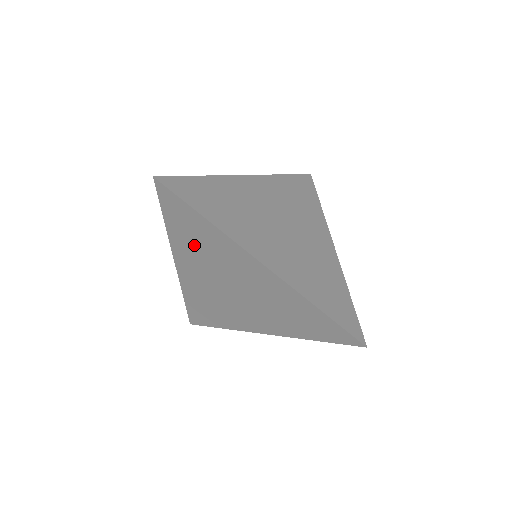
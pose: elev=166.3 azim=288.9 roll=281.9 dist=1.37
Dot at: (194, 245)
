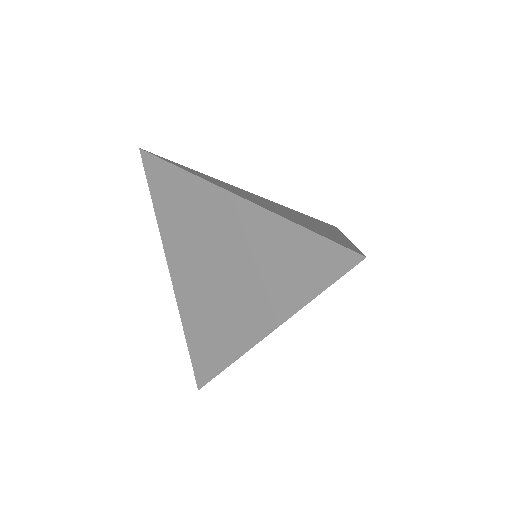
Dot at: (177, 220)
